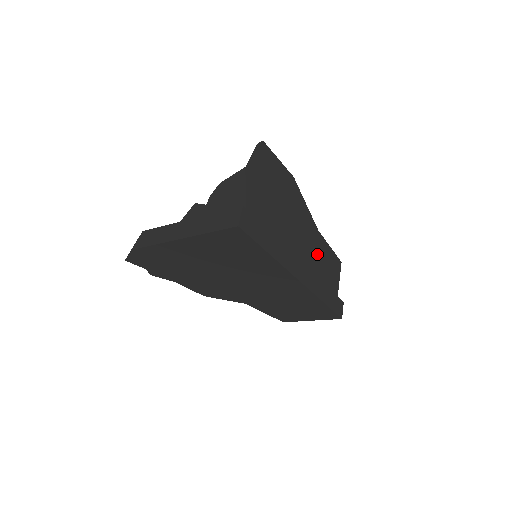
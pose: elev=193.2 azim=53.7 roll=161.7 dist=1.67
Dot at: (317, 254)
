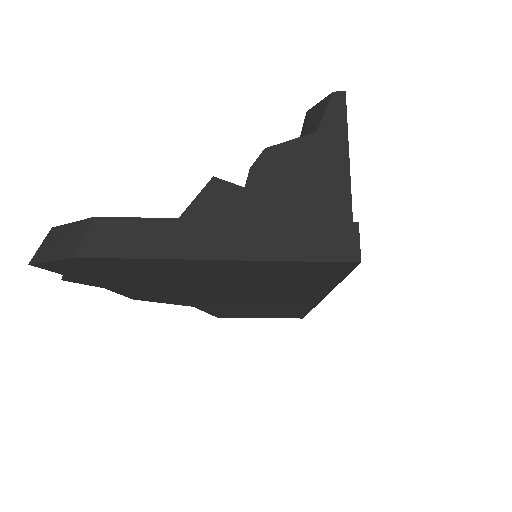
Dot at: occluded
